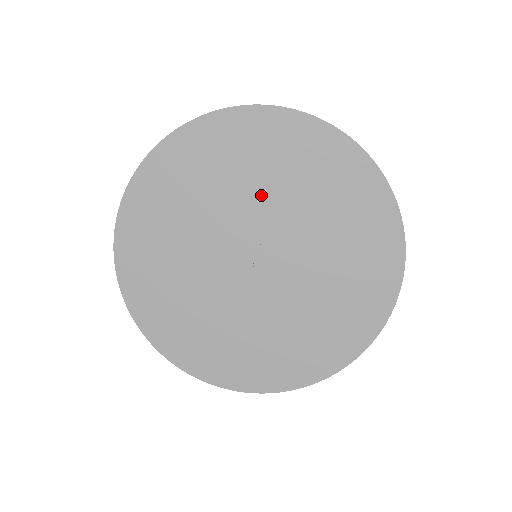
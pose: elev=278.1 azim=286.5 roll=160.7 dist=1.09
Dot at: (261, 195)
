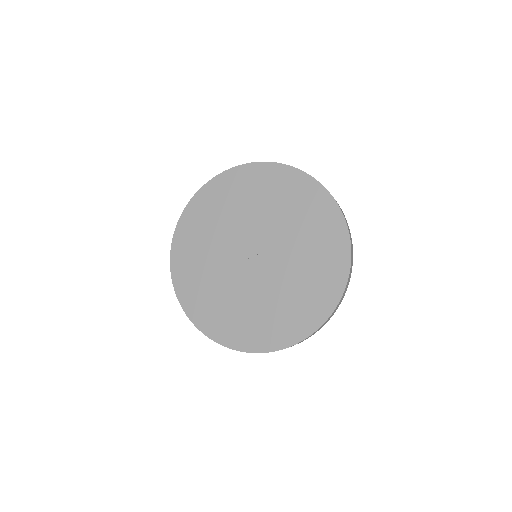
Dot at: (286, 230)
